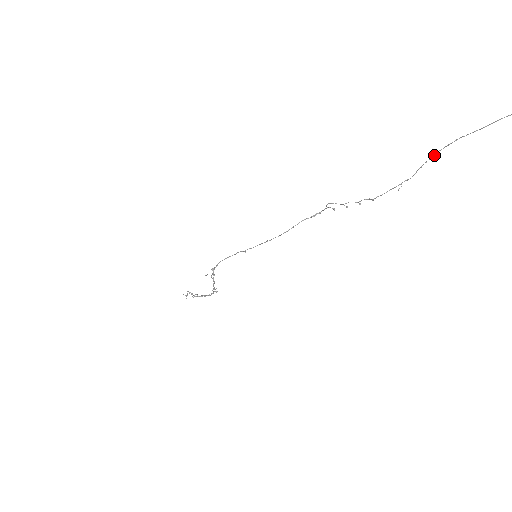
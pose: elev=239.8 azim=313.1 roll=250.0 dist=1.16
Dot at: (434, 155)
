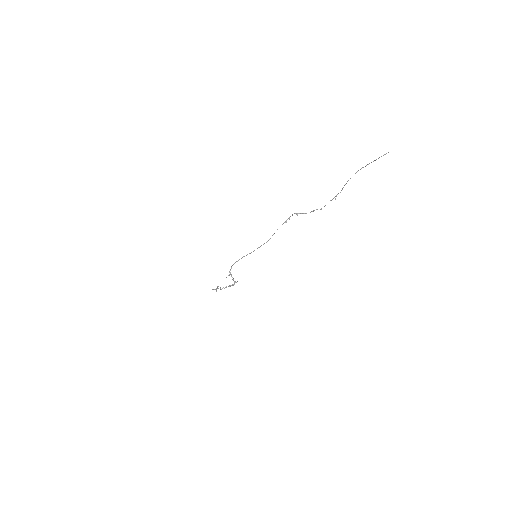
Dot at: occluded
